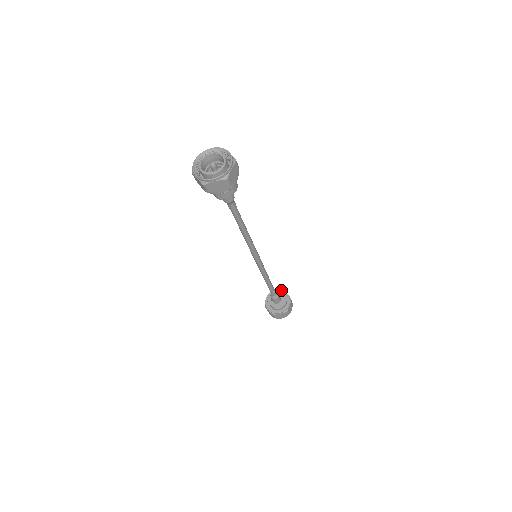
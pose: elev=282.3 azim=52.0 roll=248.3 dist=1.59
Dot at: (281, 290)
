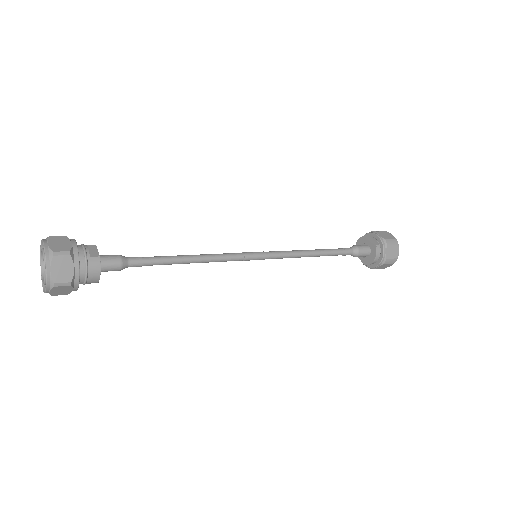
Dot at: (370, 233)
